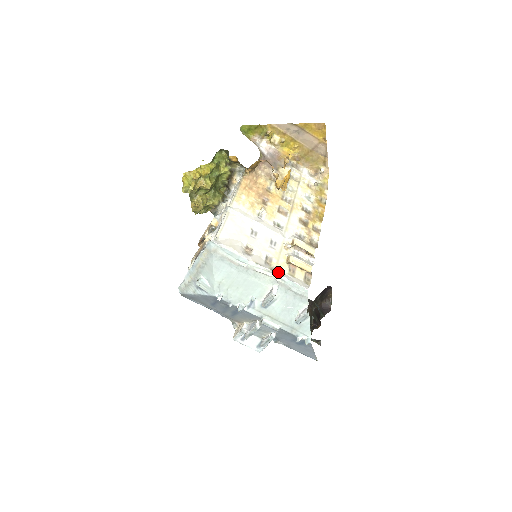
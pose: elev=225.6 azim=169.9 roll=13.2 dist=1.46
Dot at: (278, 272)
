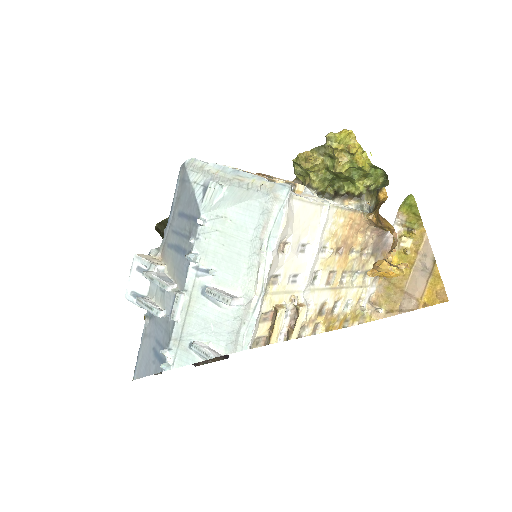
Dot at: (263, 299)
